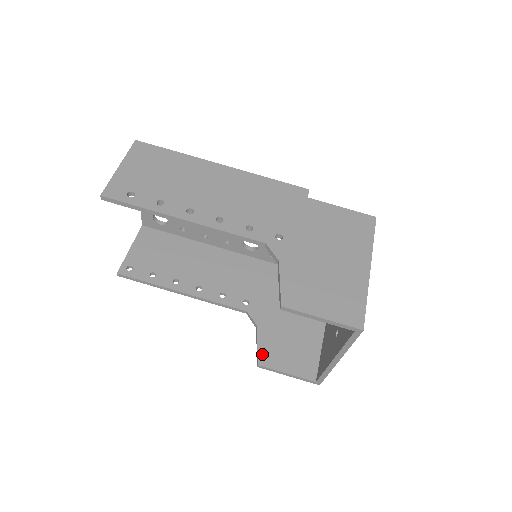
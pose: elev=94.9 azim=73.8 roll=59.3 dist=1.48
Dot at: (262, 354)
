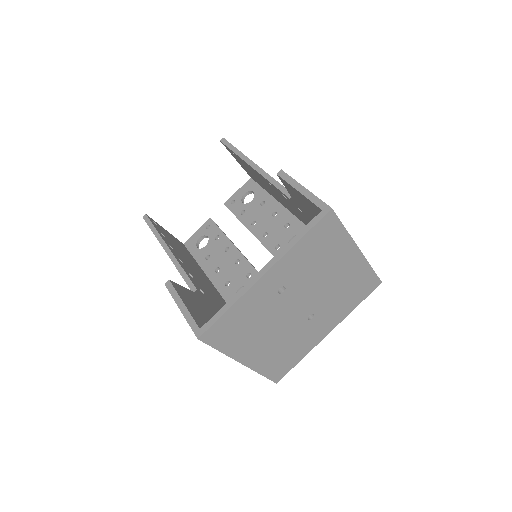
Dot at: (180, 287)
